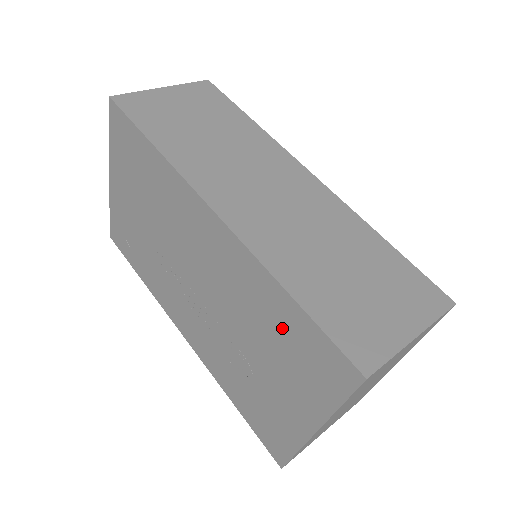
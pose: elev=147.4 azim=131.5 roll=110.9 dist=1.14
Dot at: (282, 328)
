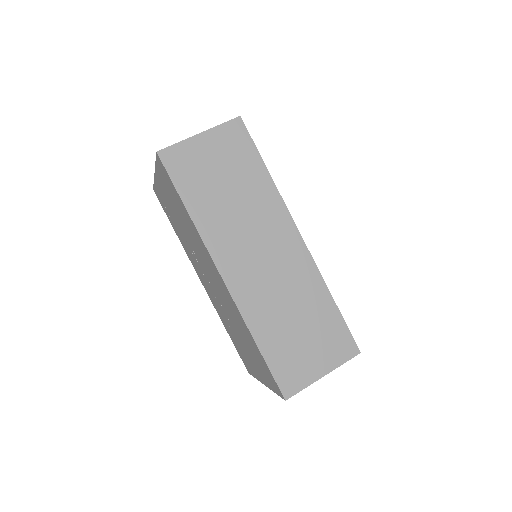
Dot at: (253, 348)
